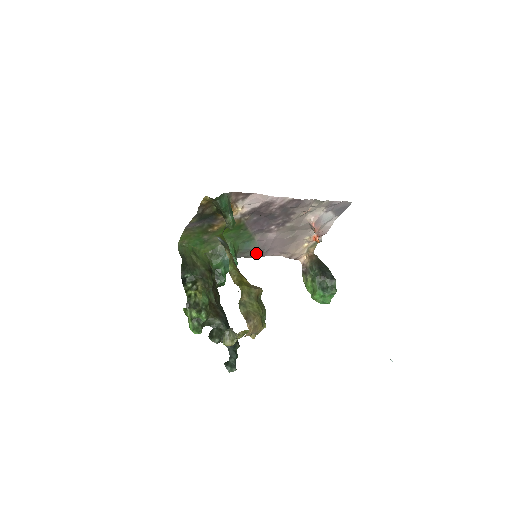
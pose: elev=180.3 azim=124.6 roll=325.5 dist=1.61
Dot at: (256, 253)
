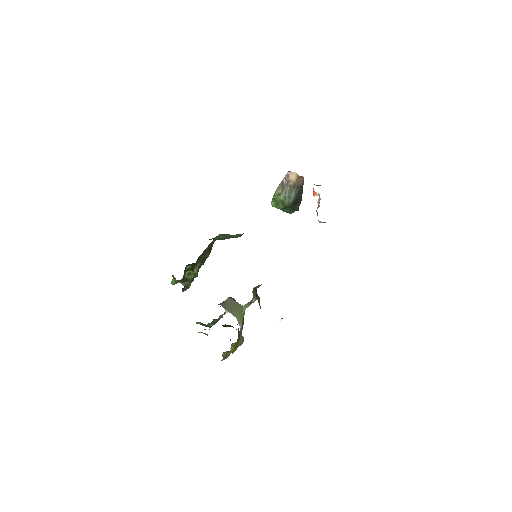
Dot at: occluded
